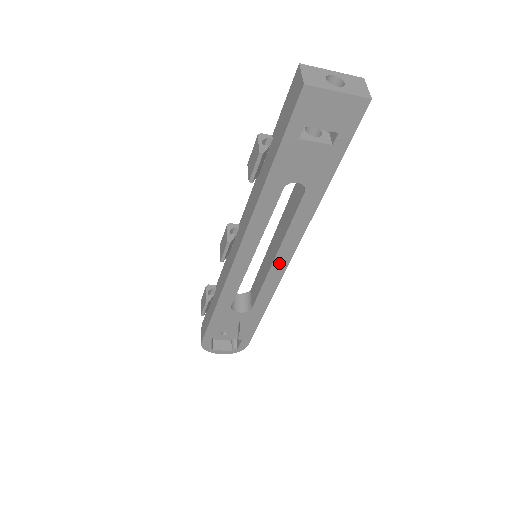
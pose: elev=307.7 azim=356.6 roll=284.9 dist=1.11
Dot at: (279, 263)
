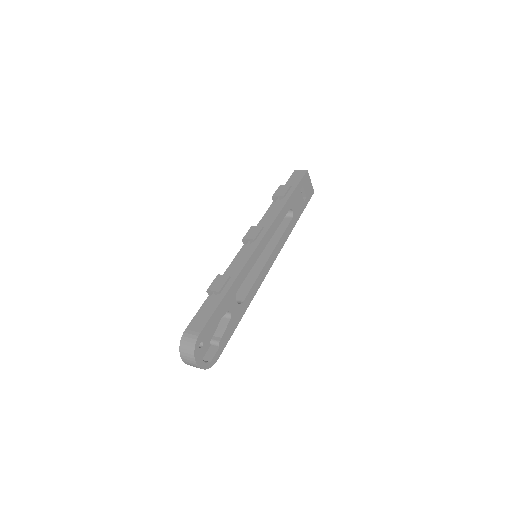
Dot at: (270, 262)
